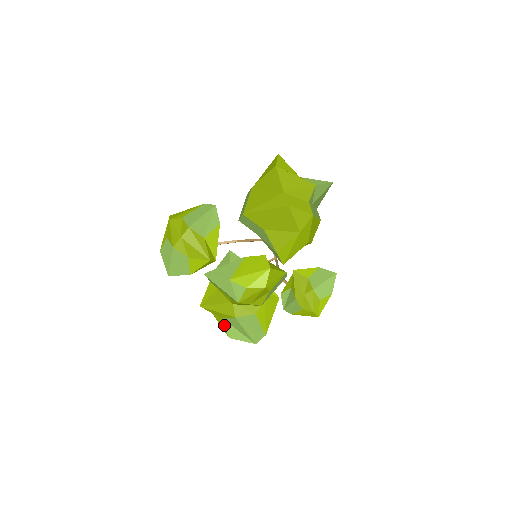
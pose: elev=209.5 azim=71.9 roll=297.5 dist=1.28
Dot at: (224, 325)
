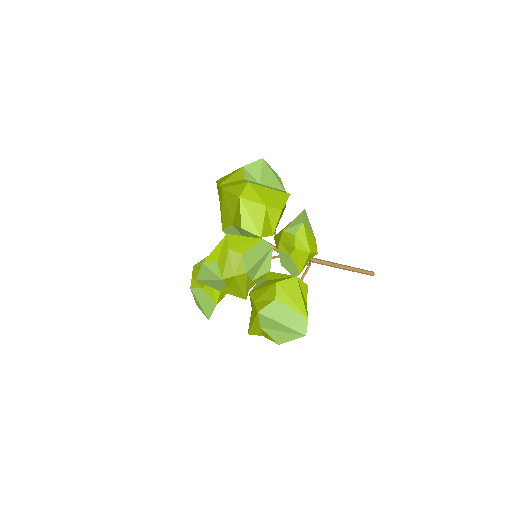
Dot at: (267, 334)
